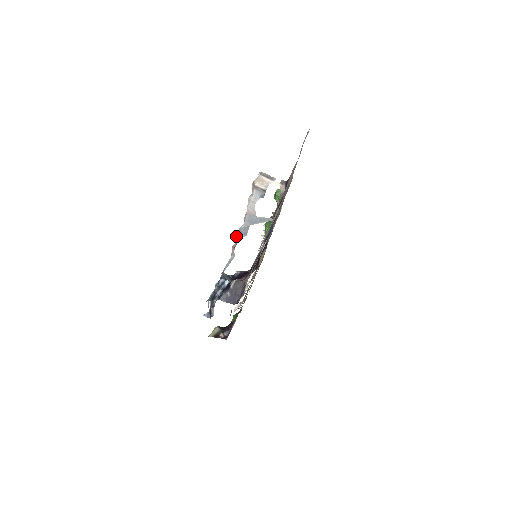
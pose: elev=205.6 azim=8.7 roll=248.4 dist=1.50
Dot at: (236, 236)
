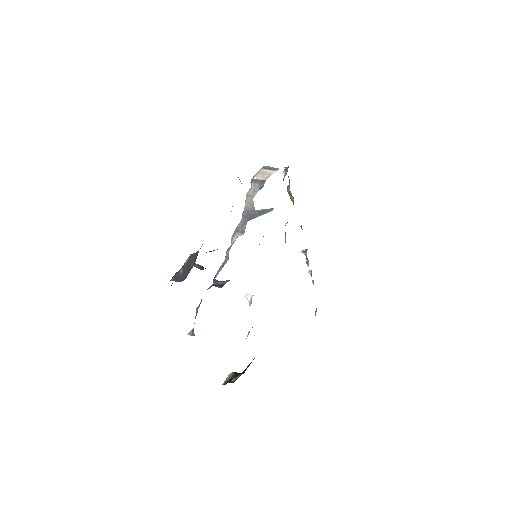
Dot at: (232, 237)
